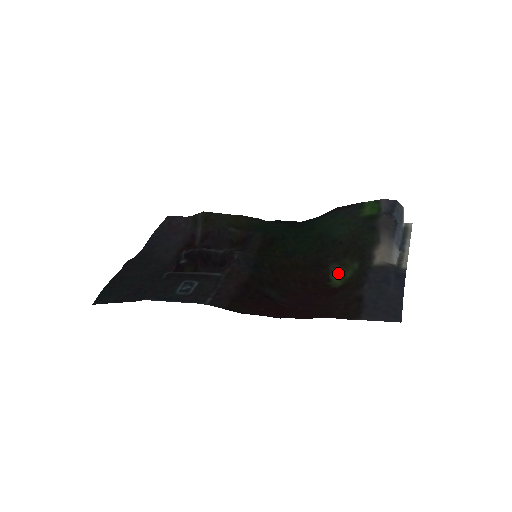
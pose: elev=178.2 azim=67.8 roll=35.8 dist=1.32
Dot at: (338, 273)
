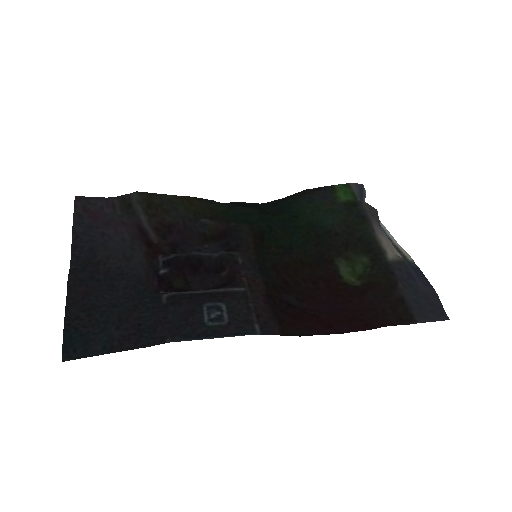
Dot at: (347, 268)
